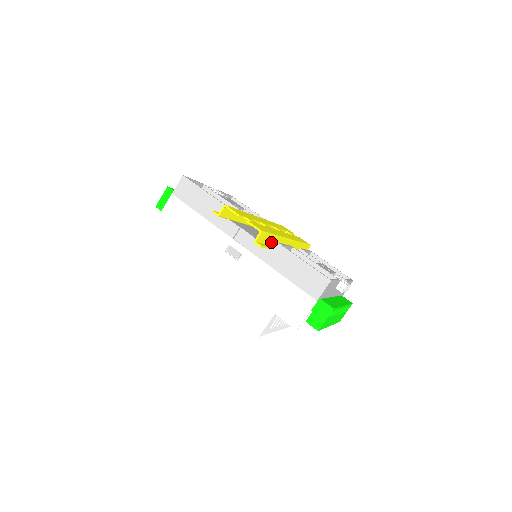
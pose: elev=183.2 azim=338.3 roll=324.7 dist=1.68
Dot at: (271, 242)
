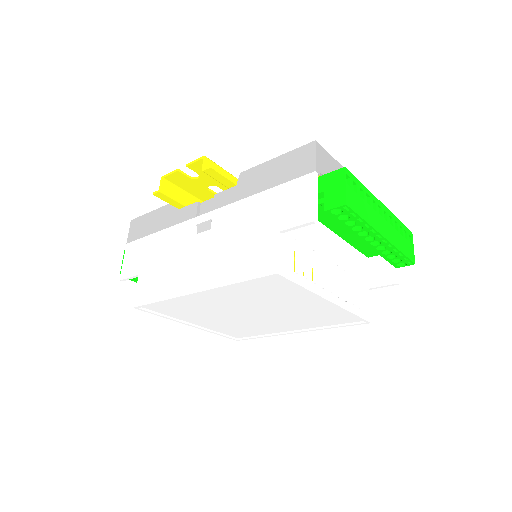
Dot at: occluded
